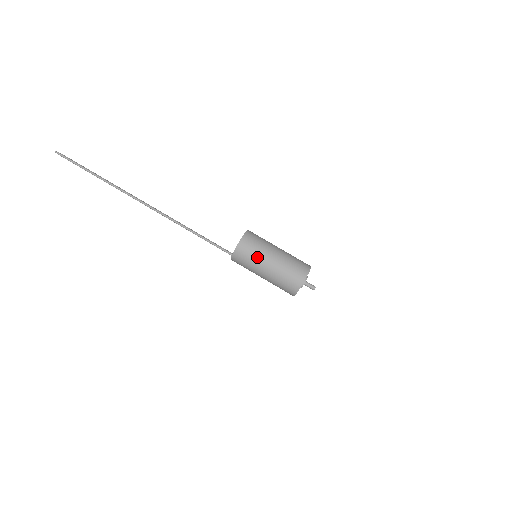
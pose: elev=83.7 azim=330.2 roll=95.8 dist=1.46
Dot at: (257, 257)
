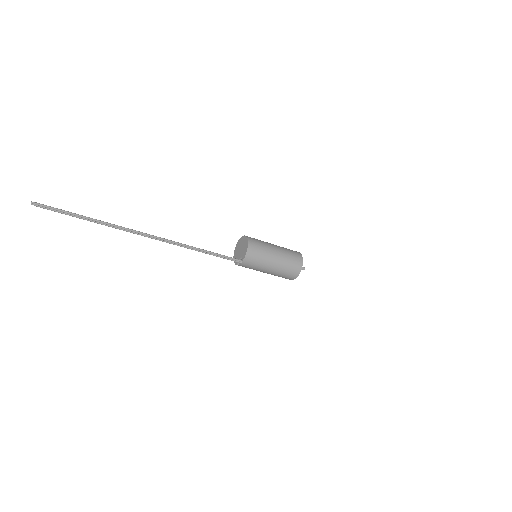
Dot at: (266, 249)
